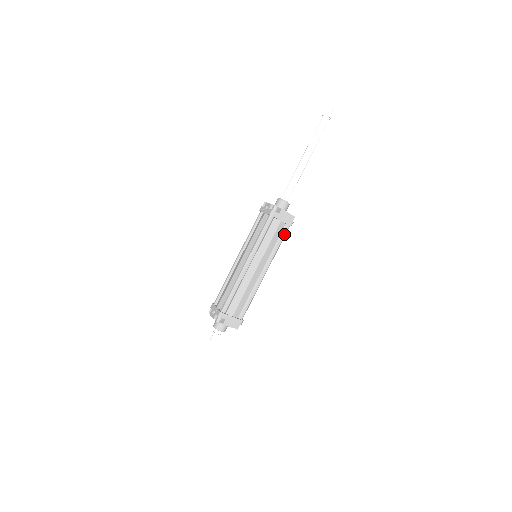
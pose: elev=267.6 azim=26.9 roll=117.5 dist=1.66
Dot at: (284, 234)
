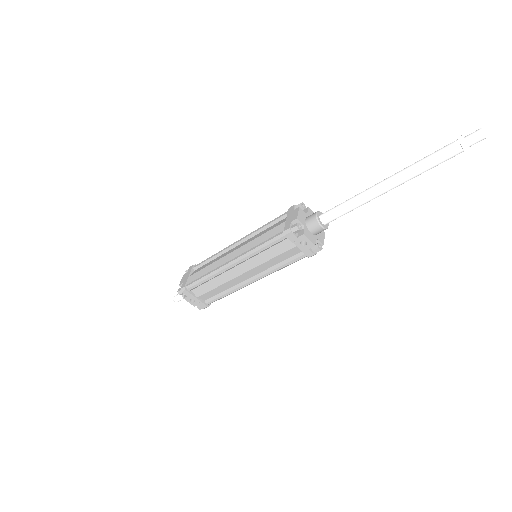
Dot at: occluded
